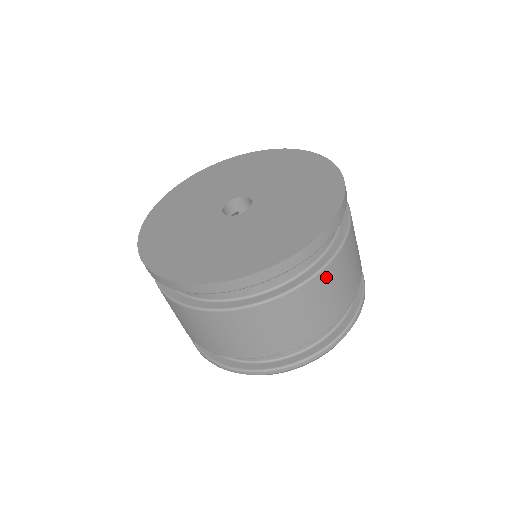
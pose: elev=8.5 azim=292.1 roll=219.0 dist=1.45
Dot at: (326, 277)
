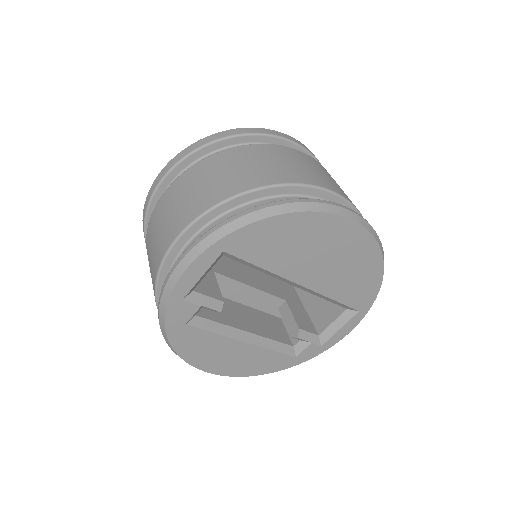
Dot at: (234, 154)
